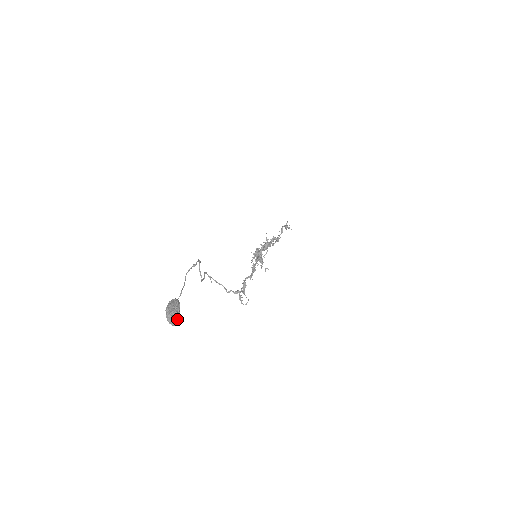
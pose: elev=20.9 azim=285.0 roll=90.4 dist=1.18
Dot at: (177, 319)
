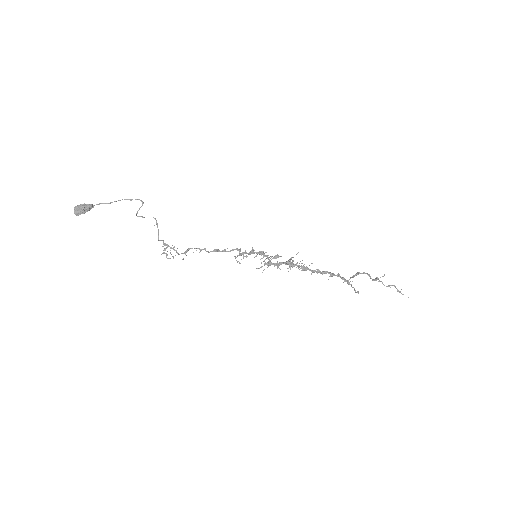
Dot at: (78, 212)
